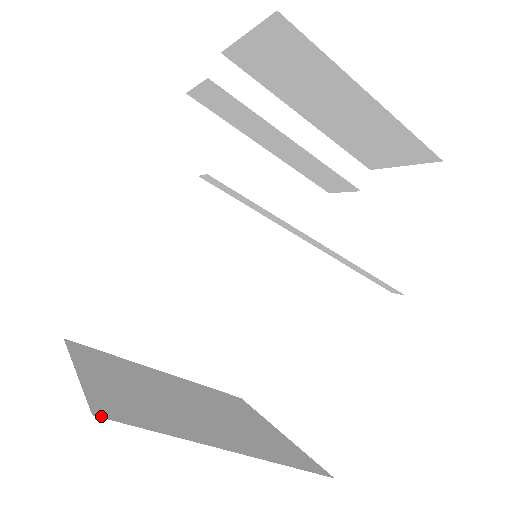
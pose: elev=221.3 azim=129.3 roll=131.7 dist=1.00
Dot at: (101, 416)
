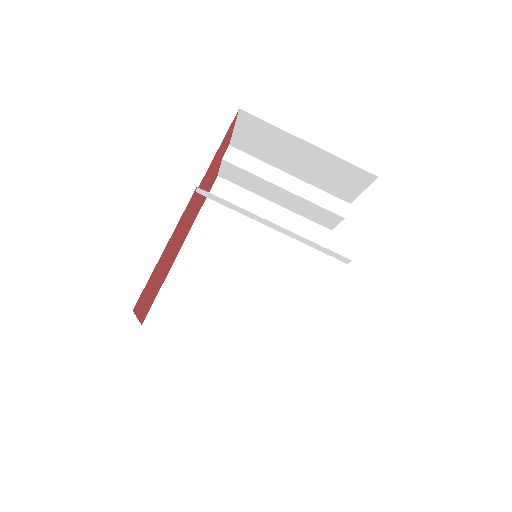
Dot at: occluded
